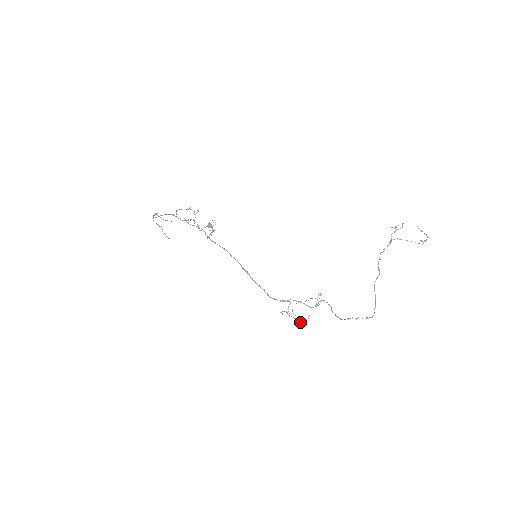
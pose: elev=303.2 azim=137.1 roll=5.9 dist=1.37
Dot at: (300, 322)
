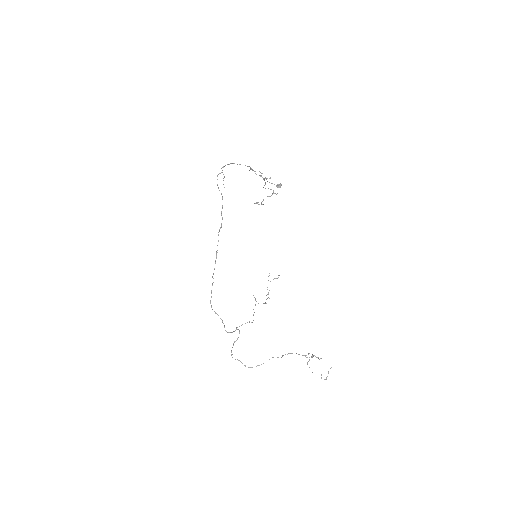
Dot at: occluded
